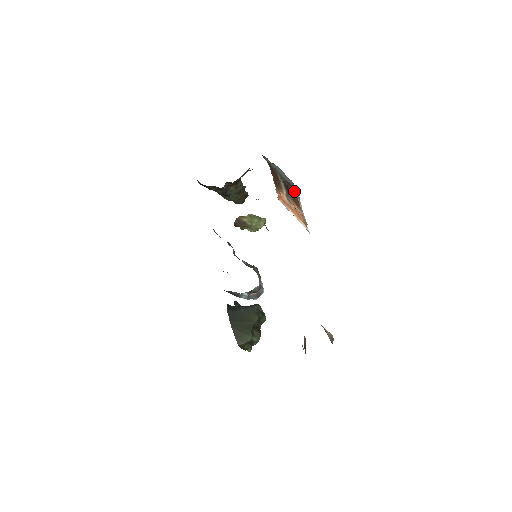
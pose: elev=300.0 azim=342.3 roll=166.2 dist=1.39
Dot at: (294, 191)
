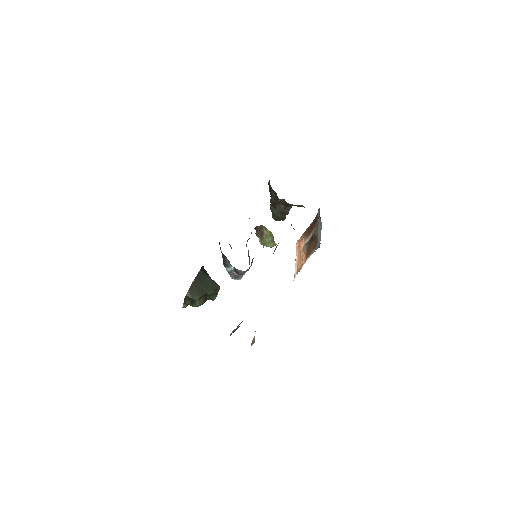
Dot at: (315, 246)
